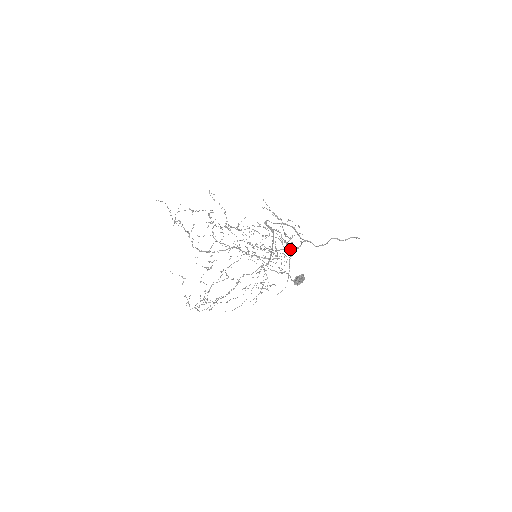
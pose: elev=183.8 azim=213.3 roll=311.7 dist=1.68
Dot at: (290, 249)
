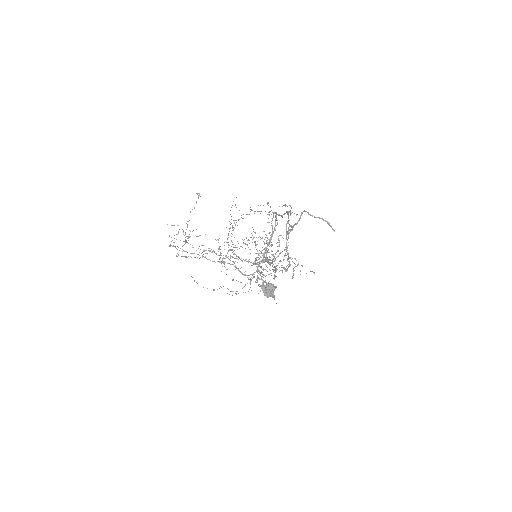
Dot at: occluded
